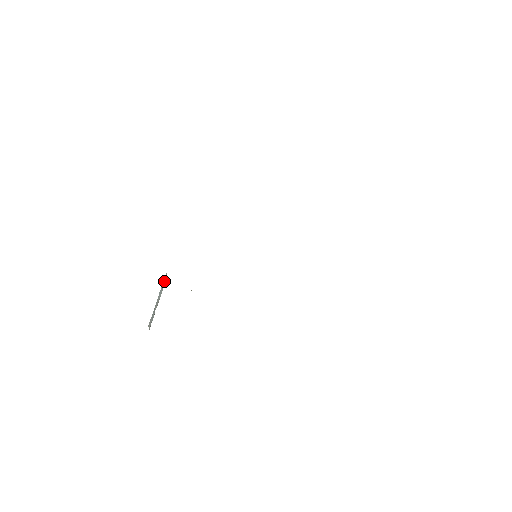
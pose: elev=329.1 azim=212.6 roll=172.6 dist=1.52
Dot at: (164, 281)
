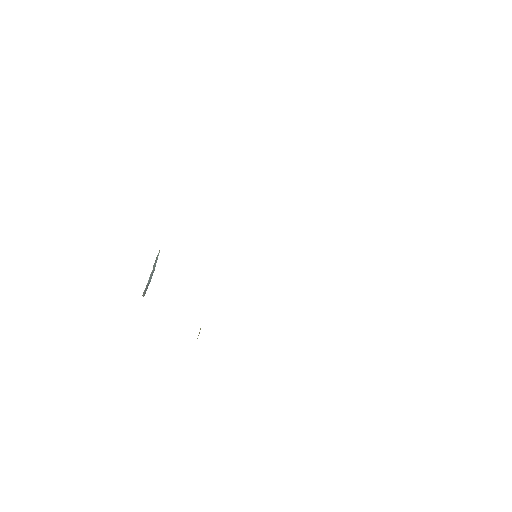
Dot at: occluded
